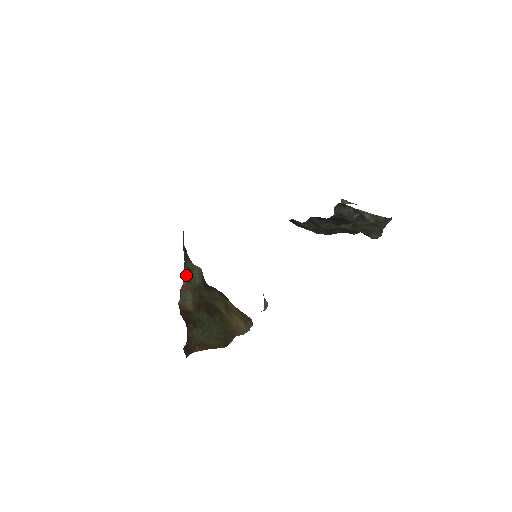
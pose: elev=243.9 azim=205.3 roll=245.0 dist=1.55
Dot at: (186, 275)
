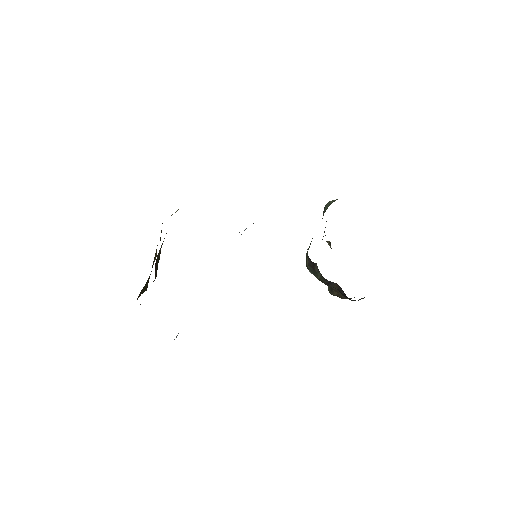
Dot at: occluded
